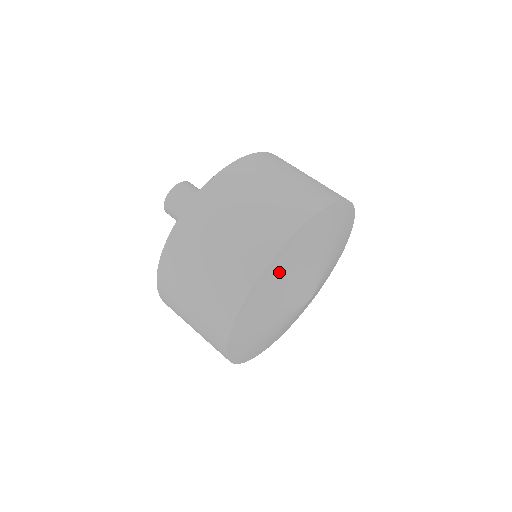
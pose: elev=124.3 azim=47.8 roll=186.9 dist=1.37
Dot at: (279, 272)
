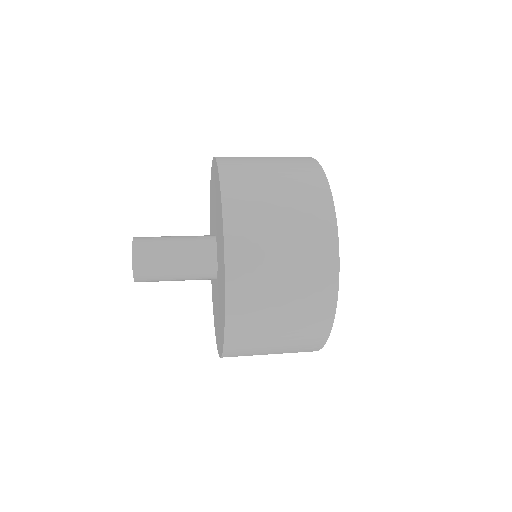
Dot at: occluded
